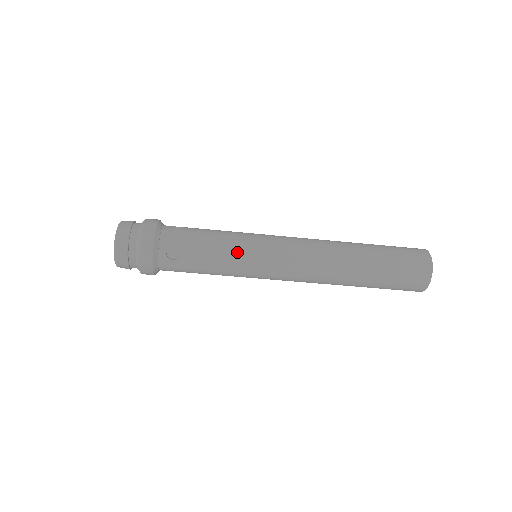
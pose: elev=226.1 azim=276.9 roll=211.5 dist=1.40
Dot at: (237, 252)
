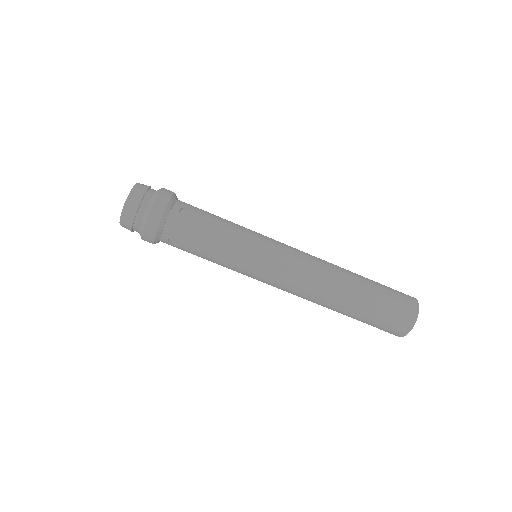
Dot at: (246, 232)
